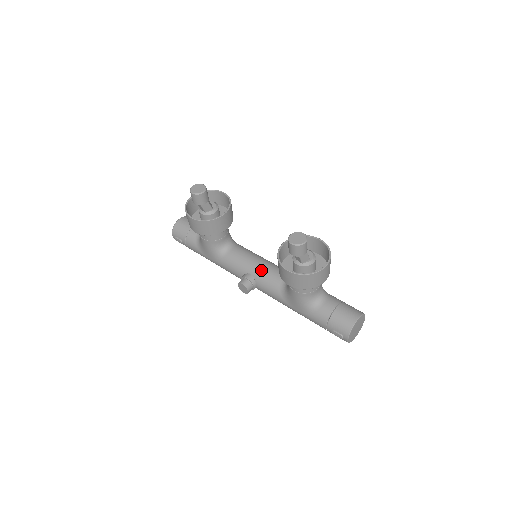
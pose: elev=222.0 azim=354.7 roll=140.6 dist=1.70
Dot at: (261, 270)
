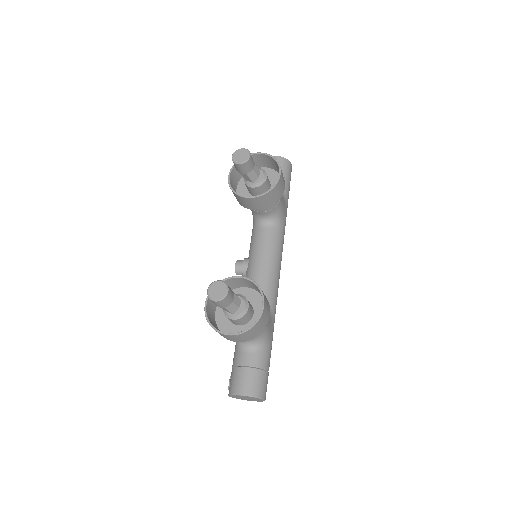
Dot at: (253, 270)
